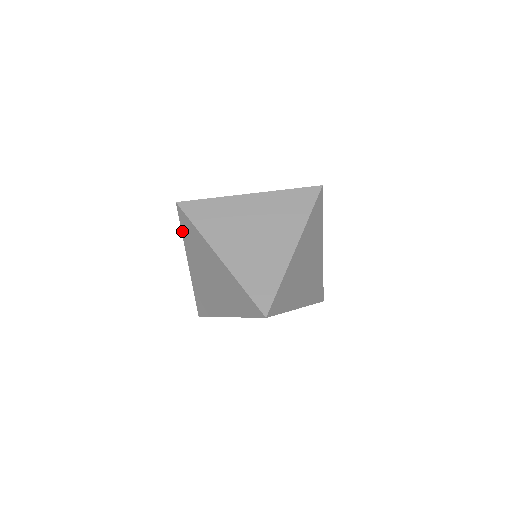
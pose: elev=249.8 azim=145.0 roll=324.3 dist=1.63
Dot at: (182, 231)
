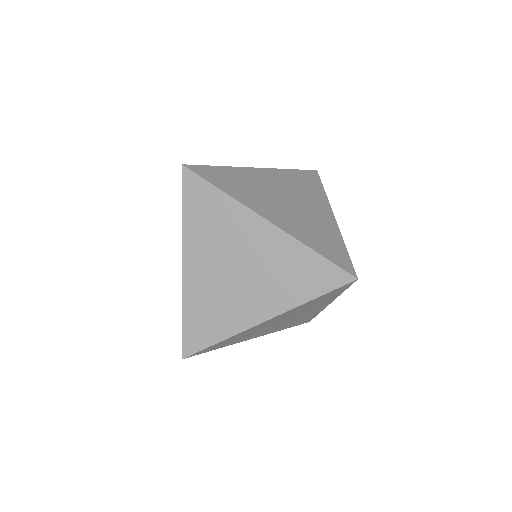
Dot at: (183, 210)
